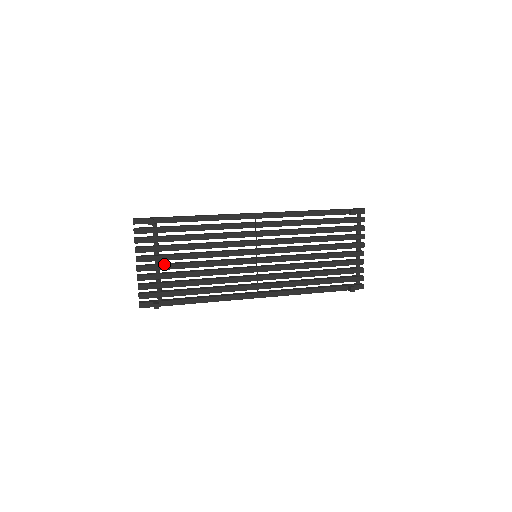
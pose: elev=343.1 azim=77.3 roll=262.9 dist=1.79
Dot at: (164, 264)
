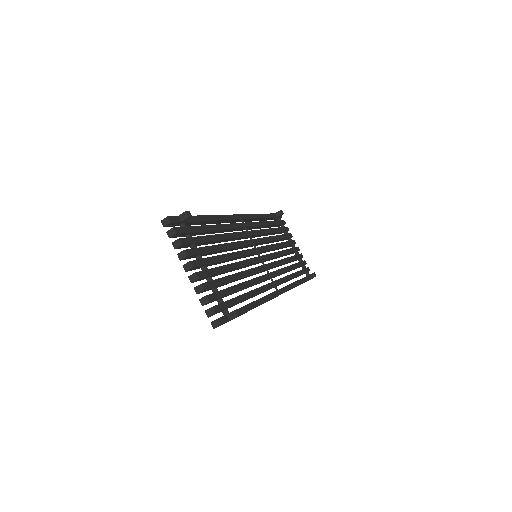
Dot at: (212, 268)
